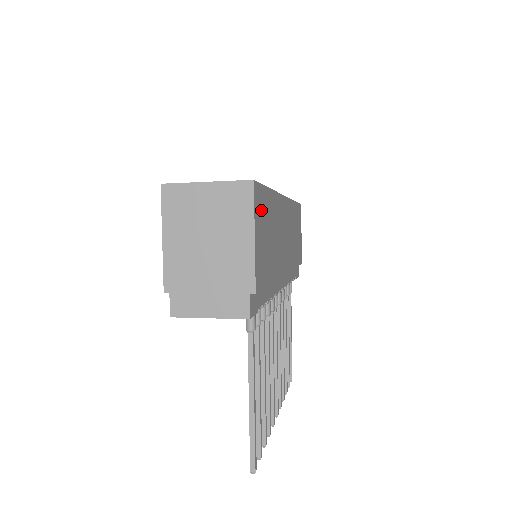
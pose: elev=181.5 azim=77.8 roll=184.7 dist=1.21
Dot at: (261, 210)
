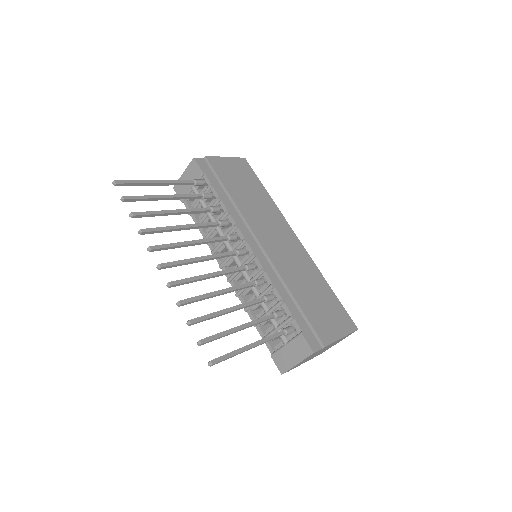
Dot at: (244, 171)
